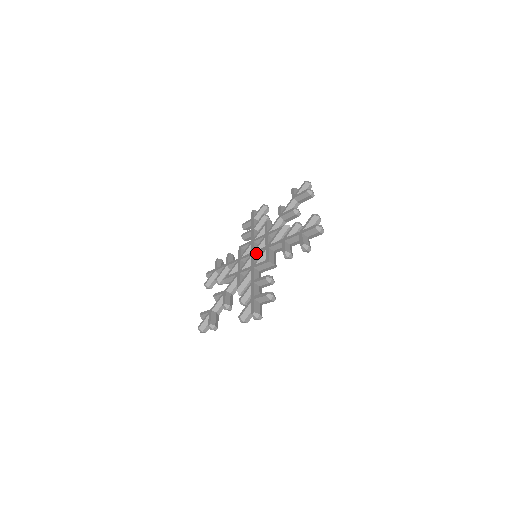
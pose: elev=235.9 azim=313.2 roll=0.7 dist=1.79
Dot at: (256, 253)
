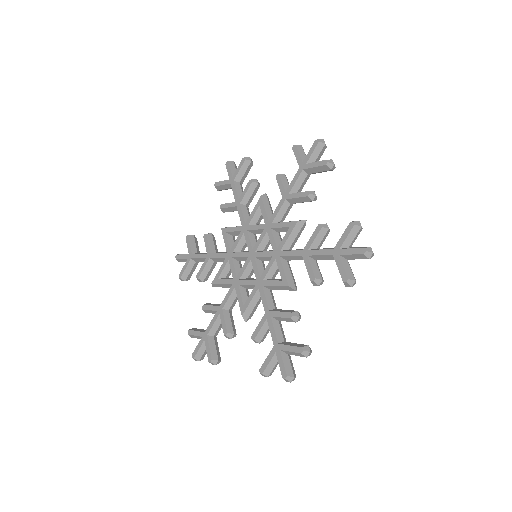
Dot at: (252, 264)
